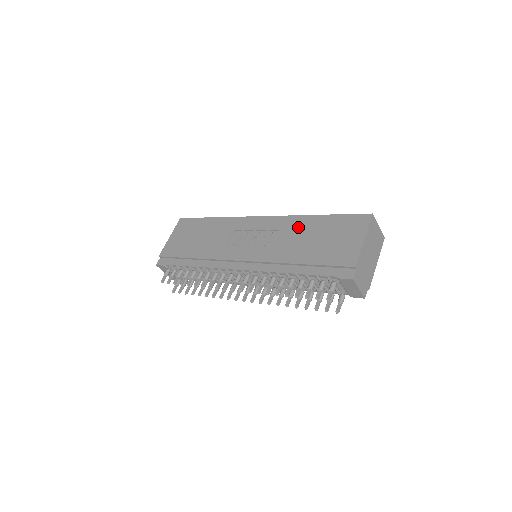
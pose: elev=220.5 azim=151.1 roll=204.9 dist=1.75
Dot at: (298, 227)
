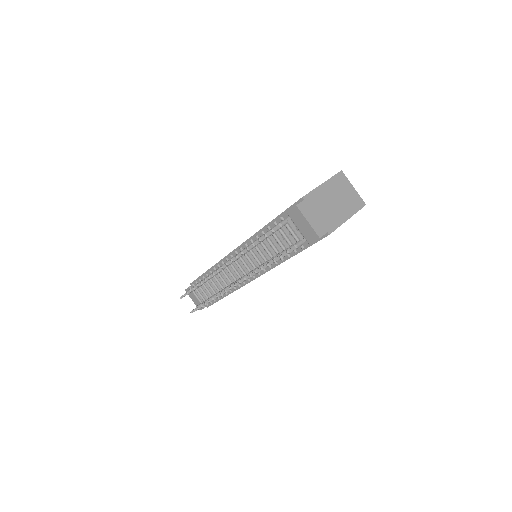
Dot at: occluded
